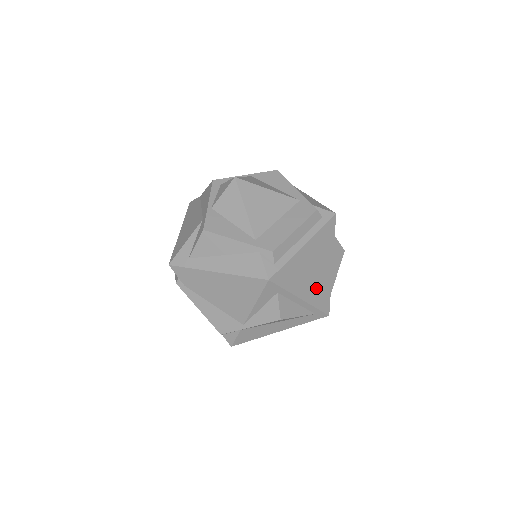
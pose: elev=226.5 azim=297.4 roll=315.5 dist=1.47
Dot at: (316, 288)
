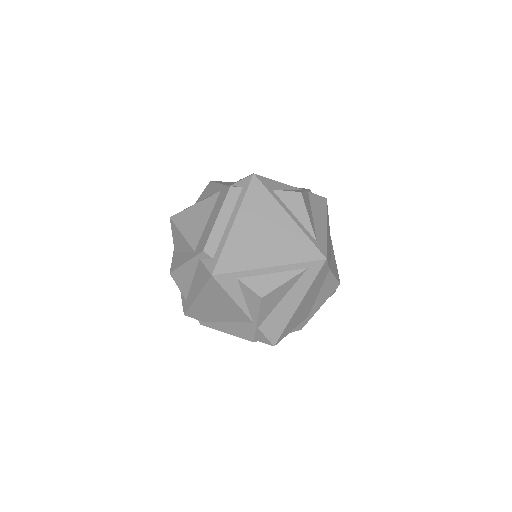
Dot at: (283, 247)
